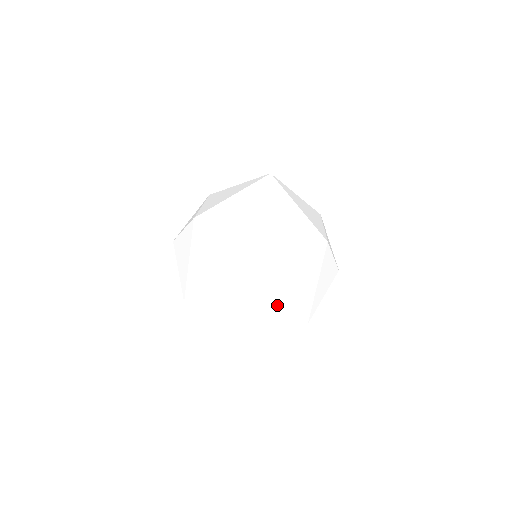
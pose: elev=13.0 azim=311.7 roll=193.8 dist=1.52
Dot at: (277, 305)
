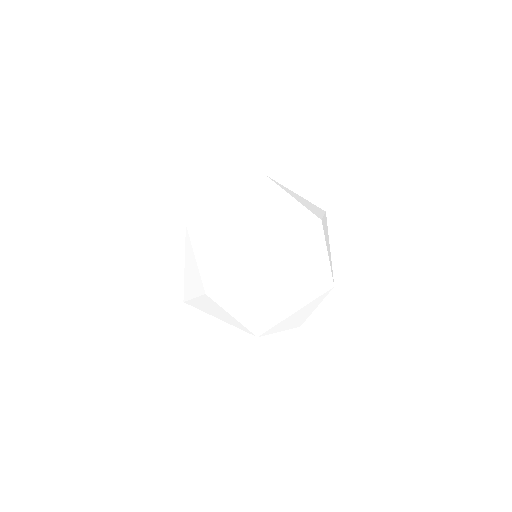
Dot at: (289, 314)
